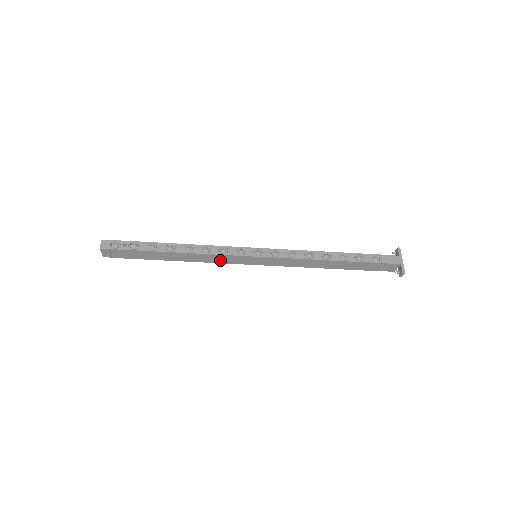
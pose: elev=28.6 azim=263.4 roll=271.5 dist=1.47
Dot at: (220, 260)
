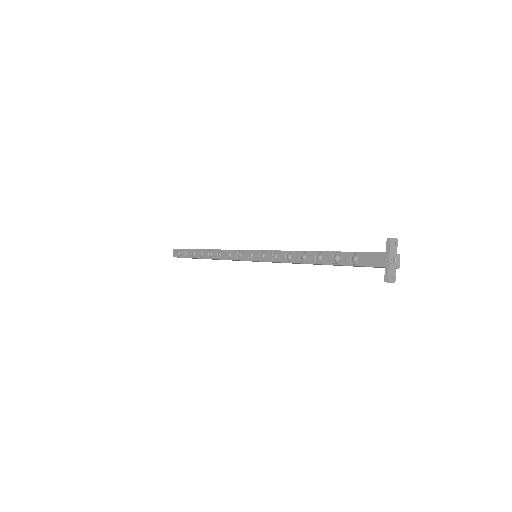
Dot at: occluded
